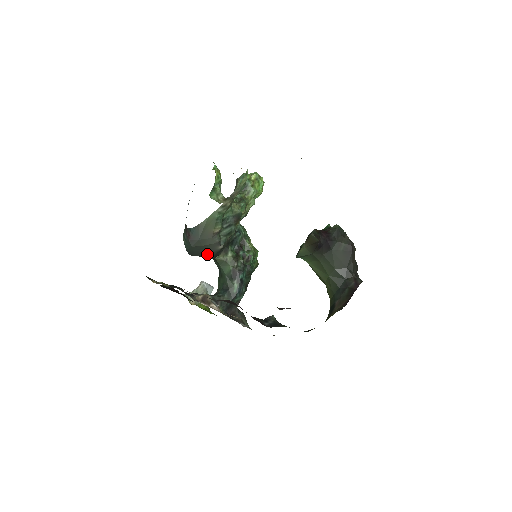
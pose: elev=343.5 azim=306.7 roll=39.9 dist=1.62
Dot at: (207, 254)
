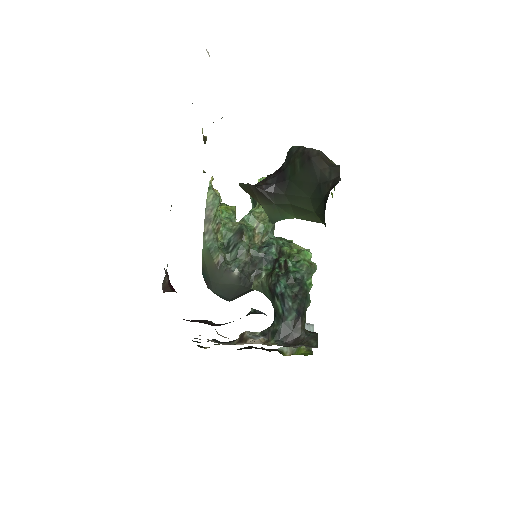
Dot at: (235, 290)
